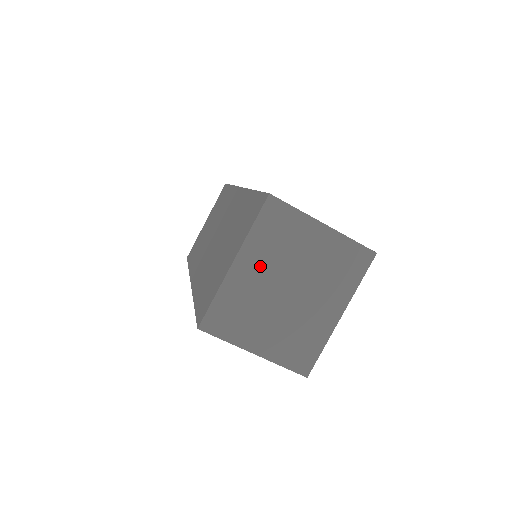
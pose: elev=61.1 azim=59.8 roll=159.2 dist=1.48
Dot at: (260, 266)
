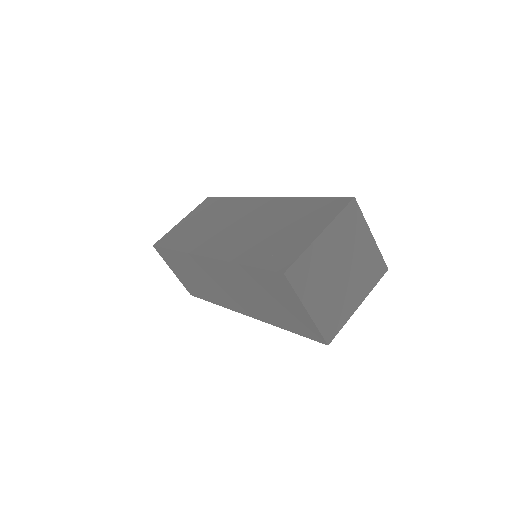
Dot at: (333, 245)
